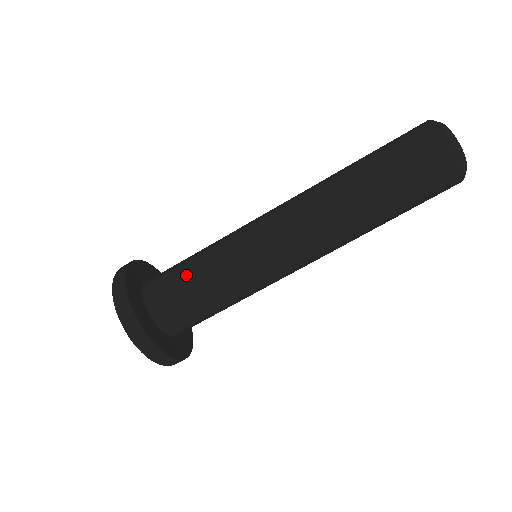
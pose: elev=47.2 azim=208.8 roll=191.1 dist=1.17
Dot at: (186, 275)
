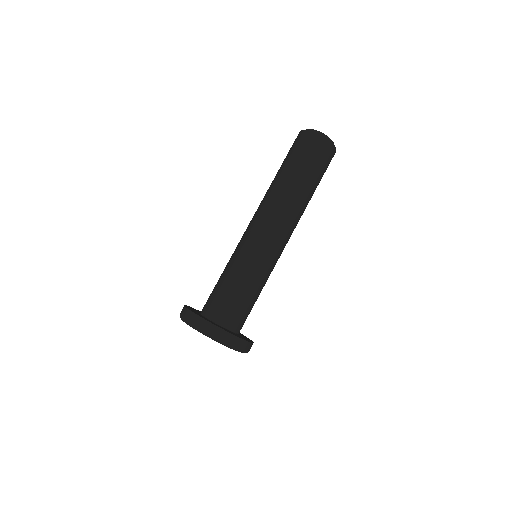
Dot at: (245, 299)
